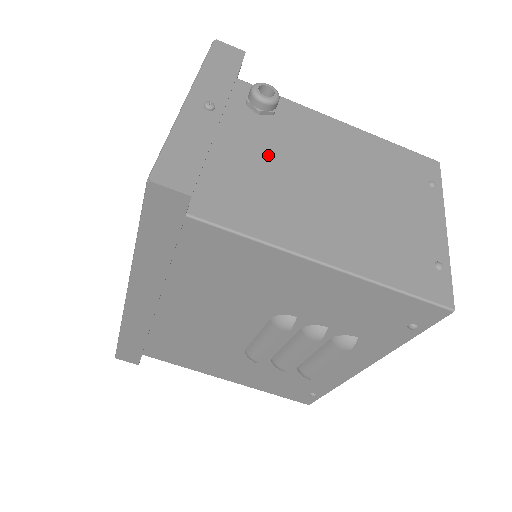
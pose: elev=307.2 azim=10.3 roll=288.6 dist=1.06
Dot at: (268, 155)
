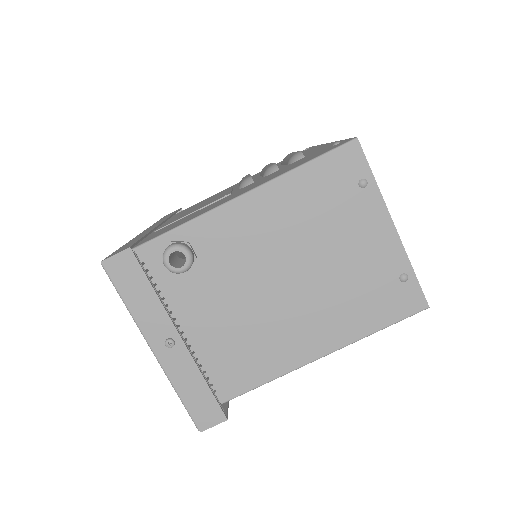
Dot at: (227, 305)
